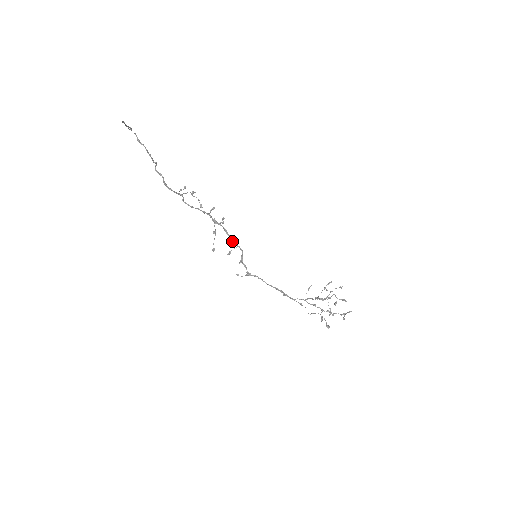
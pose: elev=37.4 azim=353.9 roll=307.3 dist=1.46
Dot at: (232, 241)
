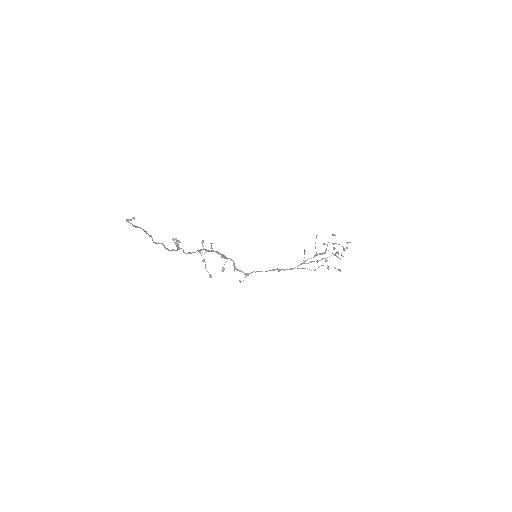
Dot at: (224, 258)
